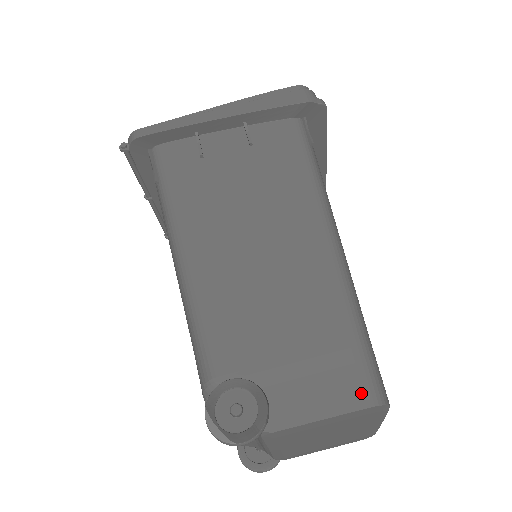
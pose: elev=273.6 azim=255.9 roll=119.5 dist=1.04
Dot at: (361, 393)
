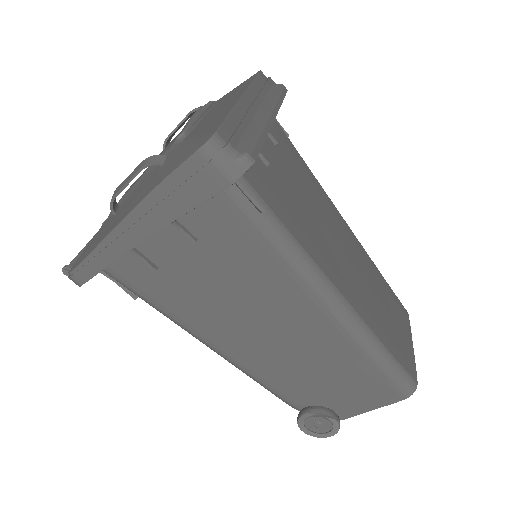
Dot at: (396, 395)
